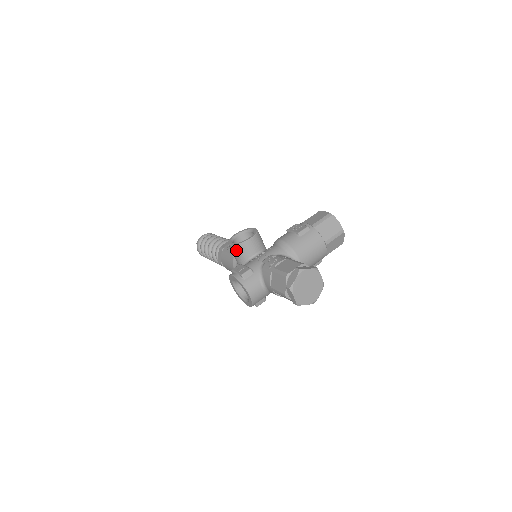
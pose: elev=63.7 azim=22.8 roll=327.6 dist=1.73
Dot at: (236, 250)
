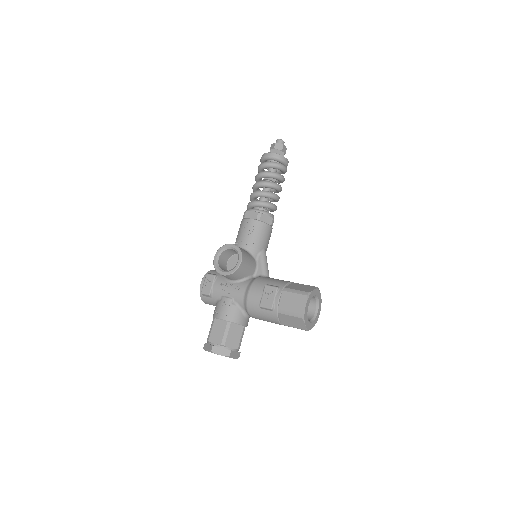
Dot at: occluded
